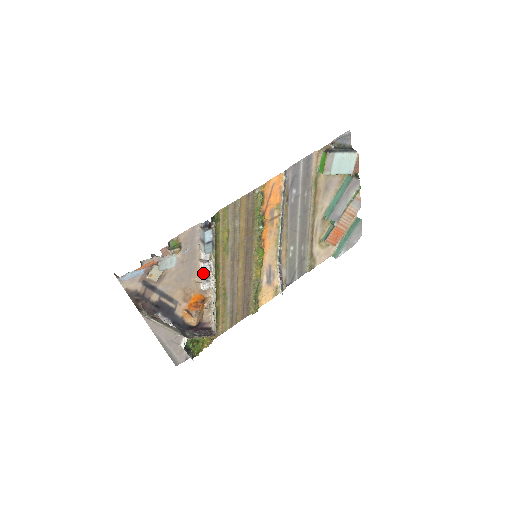
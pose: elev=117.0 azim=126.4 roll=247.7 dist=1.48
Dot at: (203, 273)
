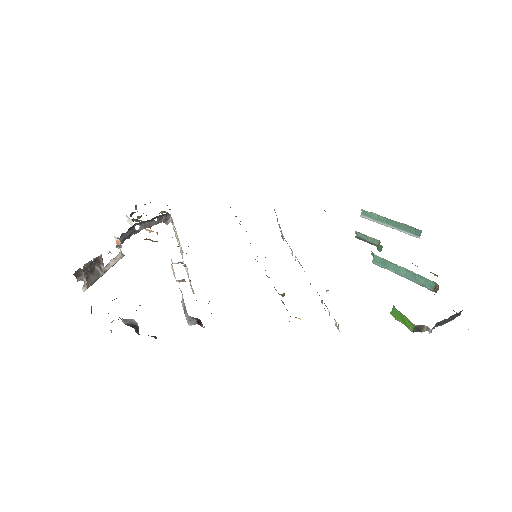
Dot at: occluded
